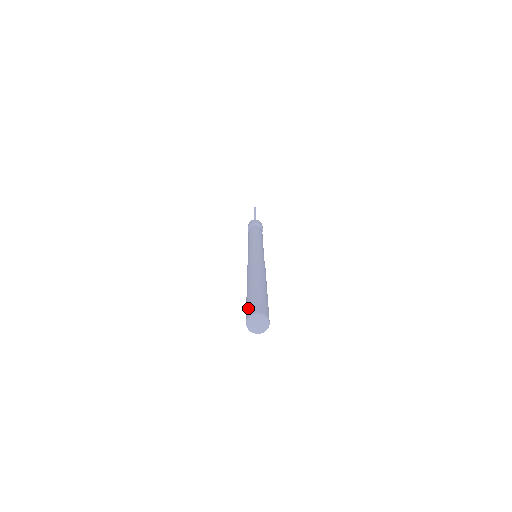
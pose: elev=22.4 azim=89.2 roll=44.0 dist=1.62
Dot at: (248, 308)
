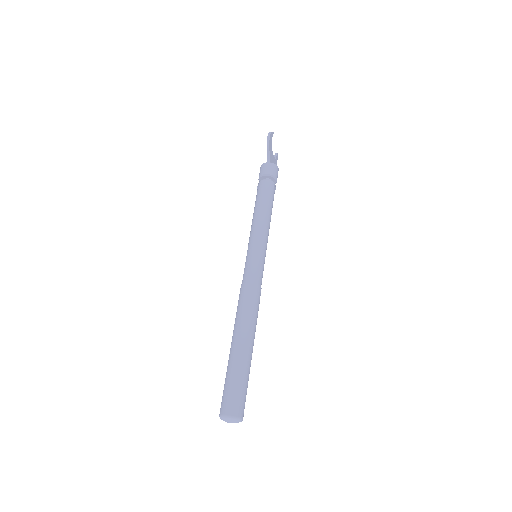
Dot at: (222, 396)
